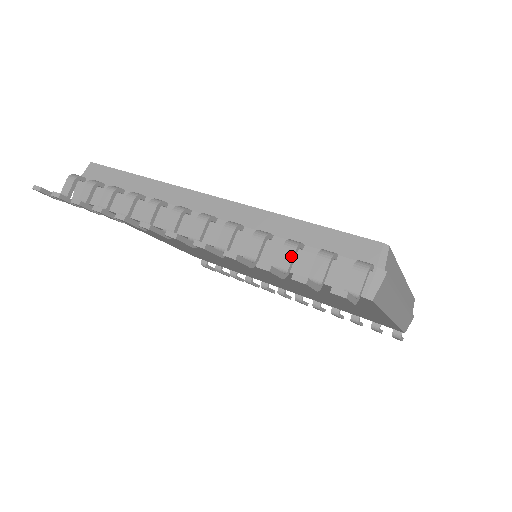
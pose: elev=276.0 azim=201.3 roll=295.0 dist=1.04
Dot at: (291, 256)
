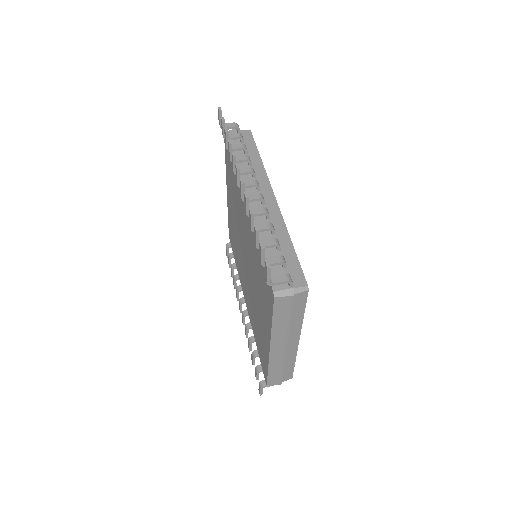
Dot at: (270, 244)
